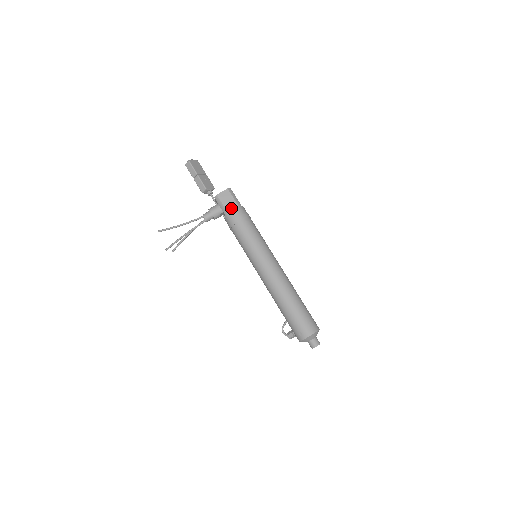
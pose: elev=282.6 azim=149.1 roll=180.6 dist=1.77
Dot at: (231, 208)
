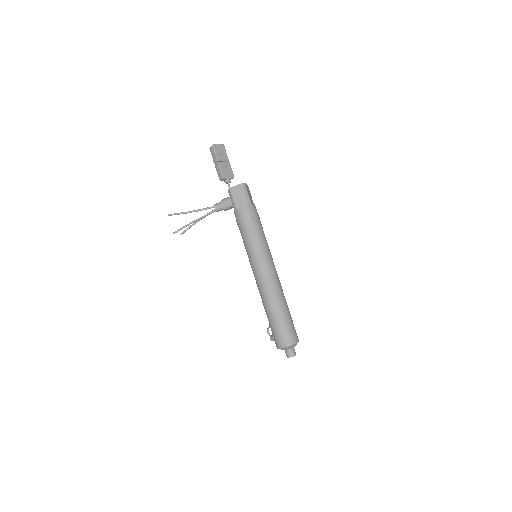
Dot at: (240, 204)
